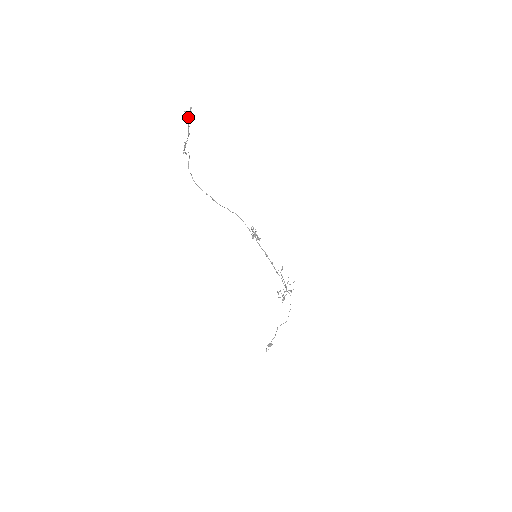
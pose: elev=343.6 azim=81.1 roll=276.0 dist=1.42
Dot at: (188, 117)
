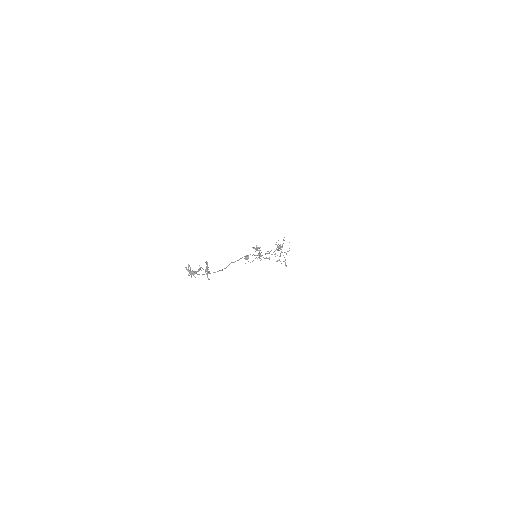
Dot at: (206, 271)
